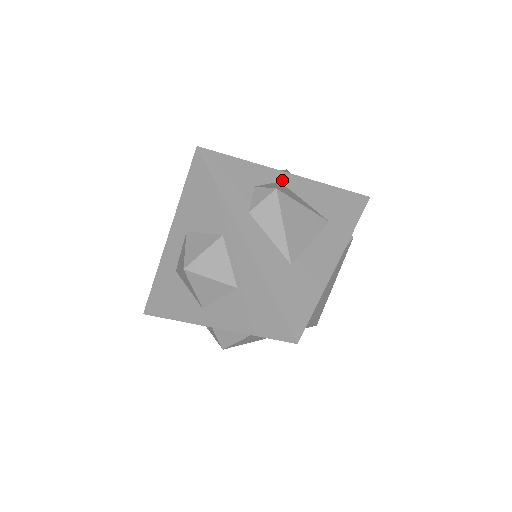
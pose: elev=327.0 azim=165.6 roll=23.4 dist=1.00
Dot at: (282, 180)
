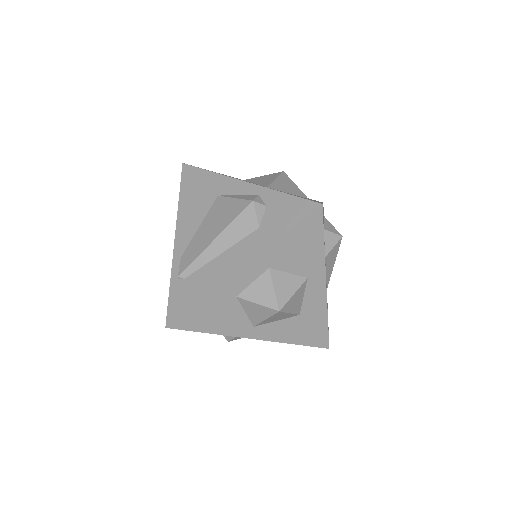
Dot at: occluded
